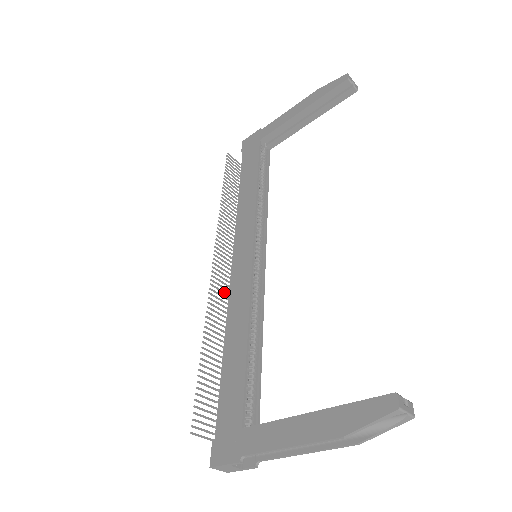
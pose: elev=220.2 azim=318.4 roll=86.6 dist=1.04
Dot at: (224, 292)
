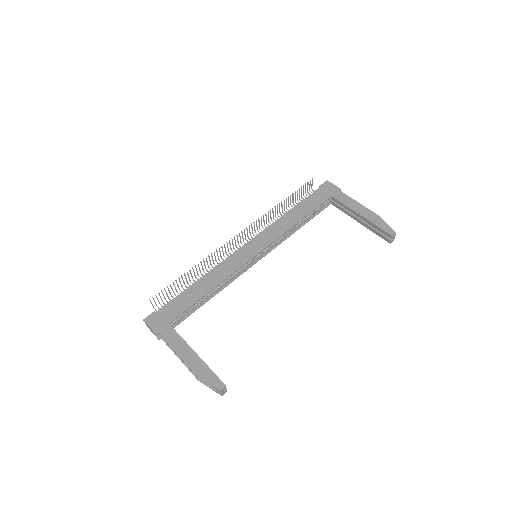
Dot at: occluded
